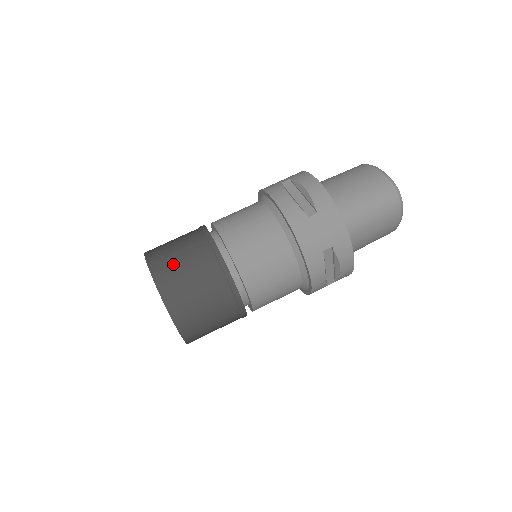
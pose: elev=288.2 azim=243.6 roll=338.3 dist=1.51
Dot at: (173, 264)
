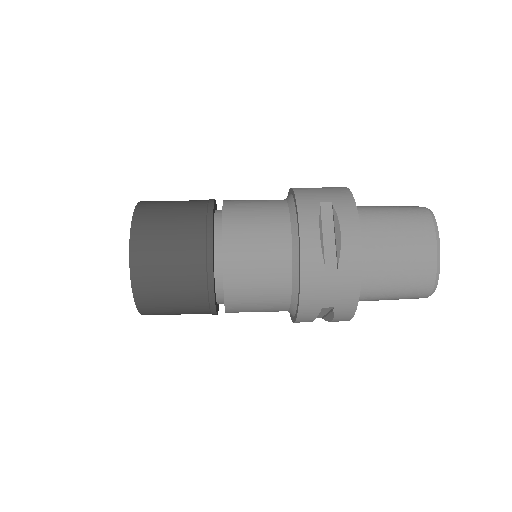
Dot at: occluded
